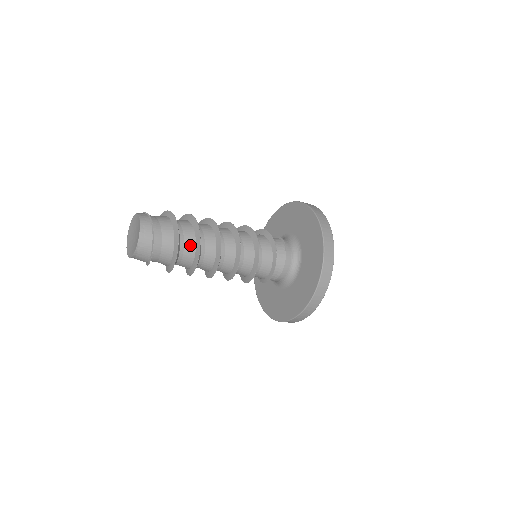
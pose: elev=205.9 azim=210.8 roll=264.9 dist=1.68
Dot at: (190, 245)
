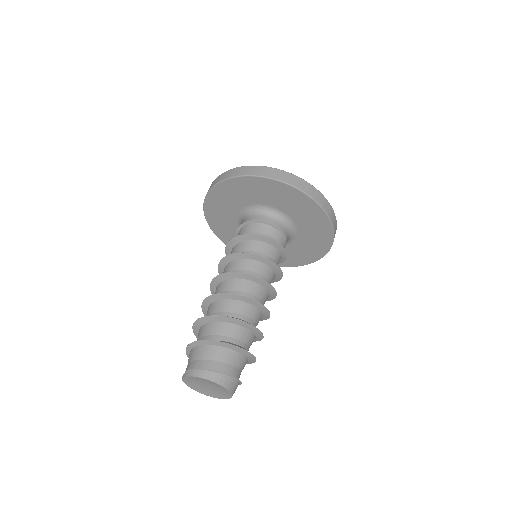
Dot at: (252, 342)
